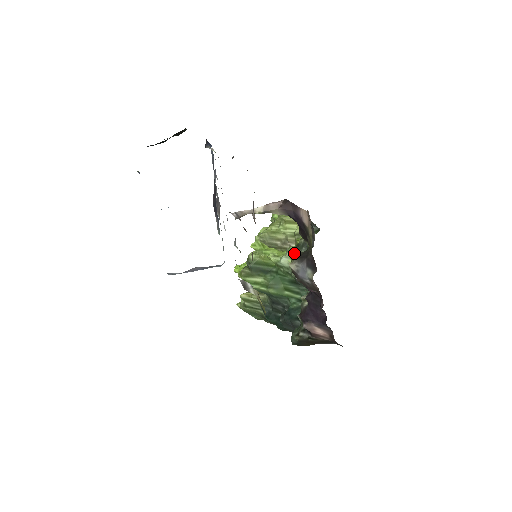
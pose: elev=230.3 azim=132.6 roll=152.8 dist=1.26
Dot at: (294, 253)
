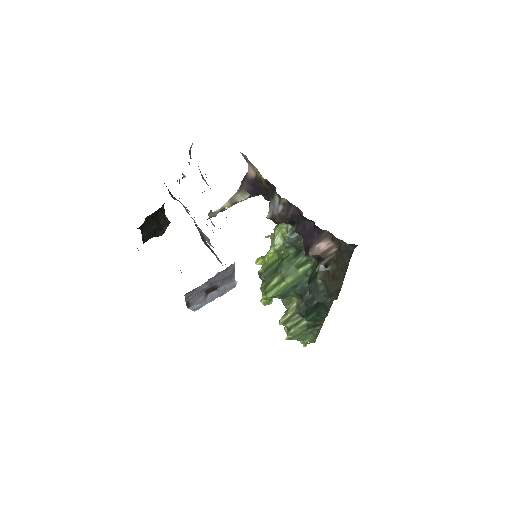
Dot at: (278, 225)
